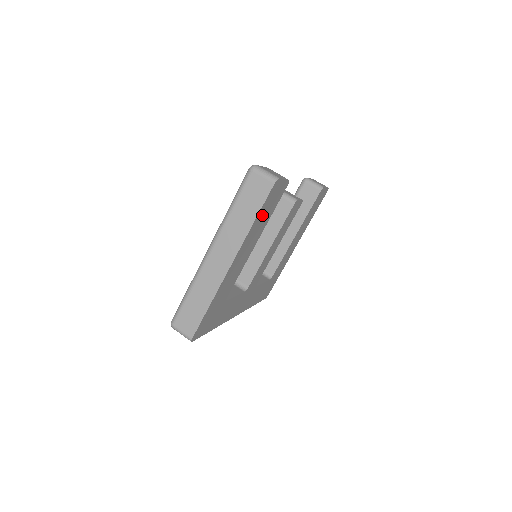
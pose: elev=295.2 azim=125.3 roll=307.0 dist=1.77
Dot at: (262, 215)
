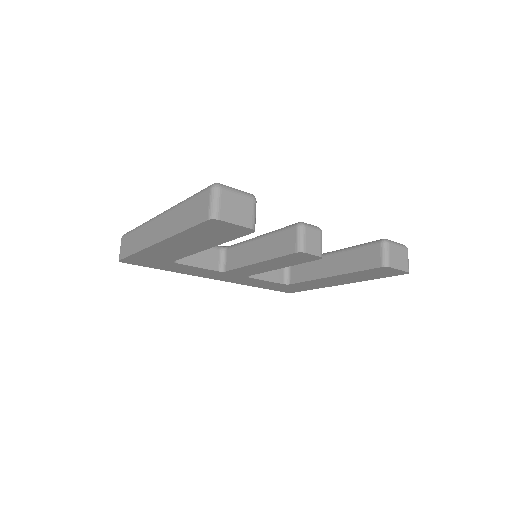
Dot at: (201, 233)
